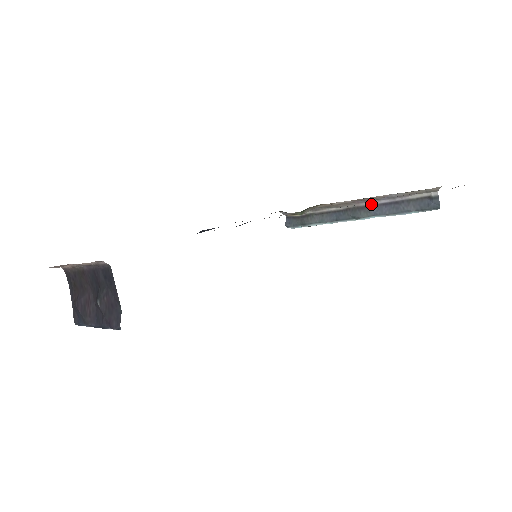
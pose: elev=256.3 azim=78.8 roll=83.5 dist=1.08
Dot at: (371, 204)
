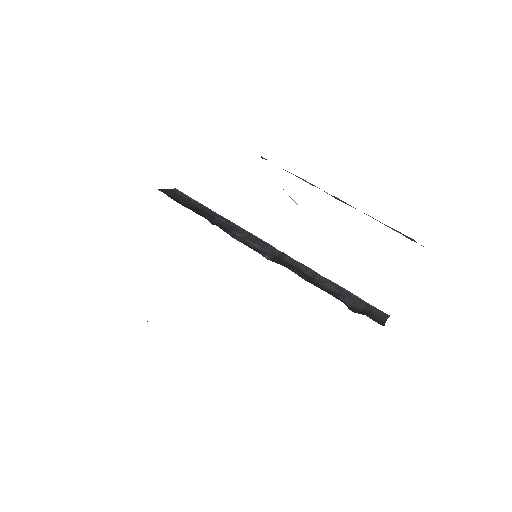
Dot at: occluded
